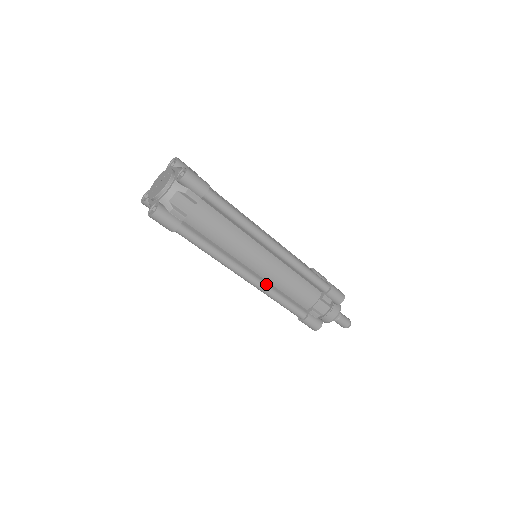
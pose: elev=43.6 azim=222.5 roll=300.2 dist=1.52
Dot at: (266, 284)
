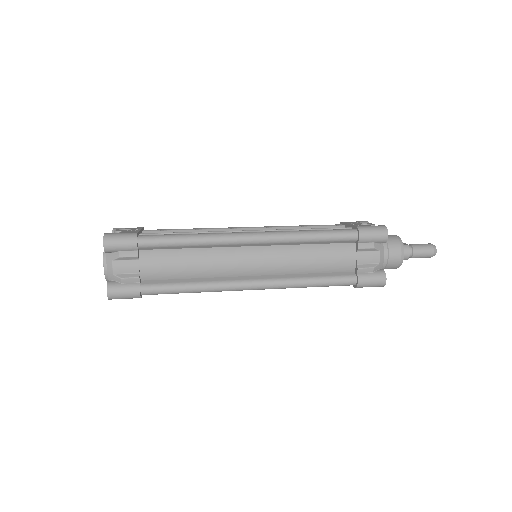
Dot at: occluded
